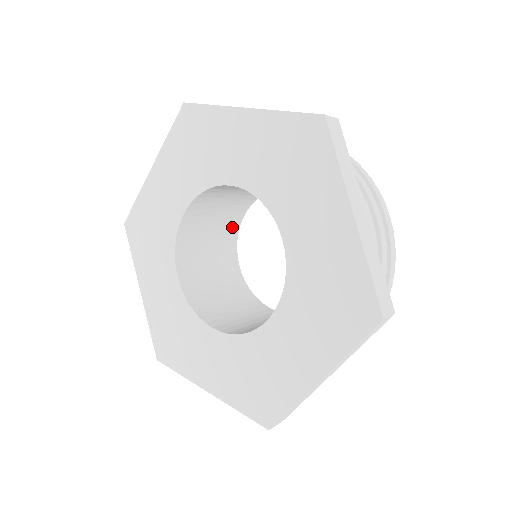
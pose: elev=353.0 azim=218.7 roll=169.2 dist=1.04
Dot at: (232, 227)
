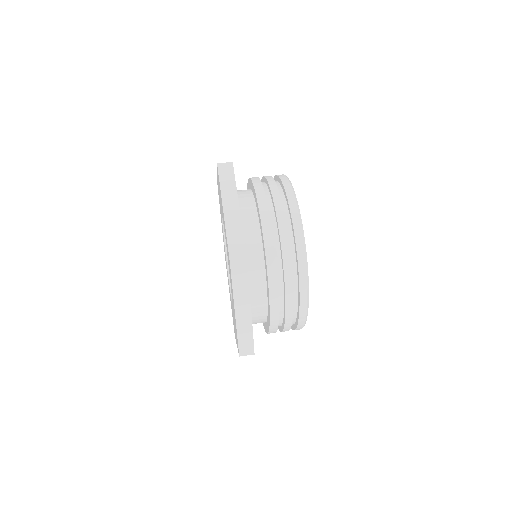
Dot at: occluded
